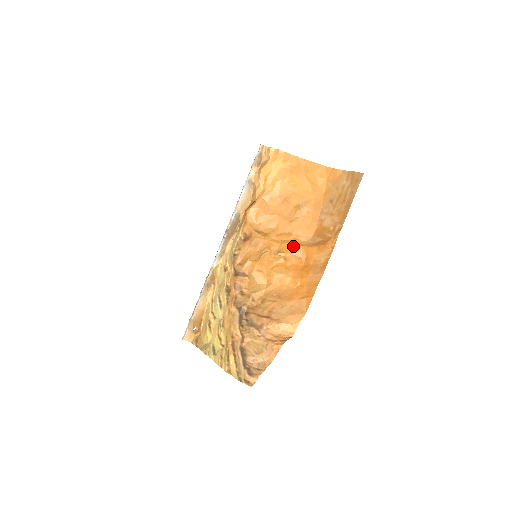
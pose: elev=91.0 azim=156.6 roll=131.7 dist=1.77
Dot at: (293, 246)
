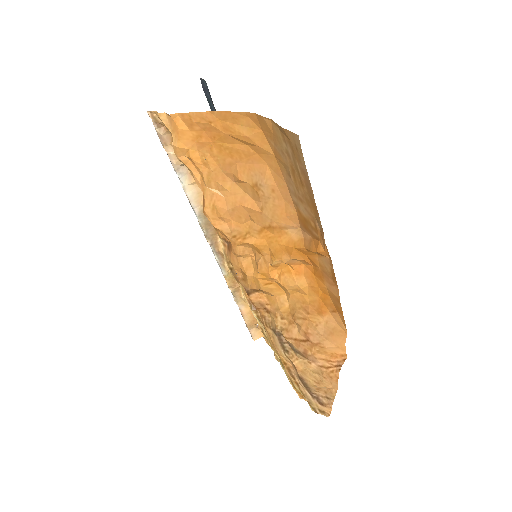
Dot at: (283, 247)
